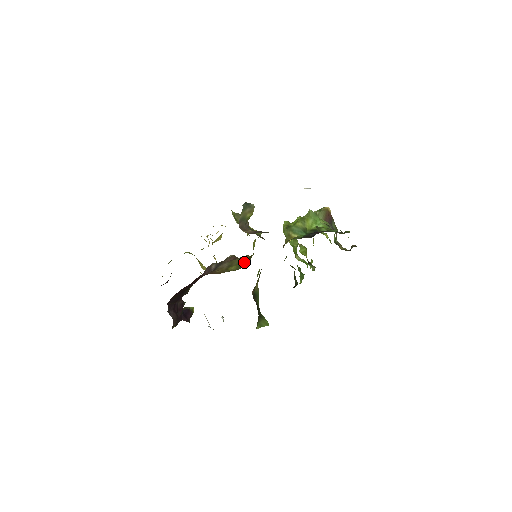
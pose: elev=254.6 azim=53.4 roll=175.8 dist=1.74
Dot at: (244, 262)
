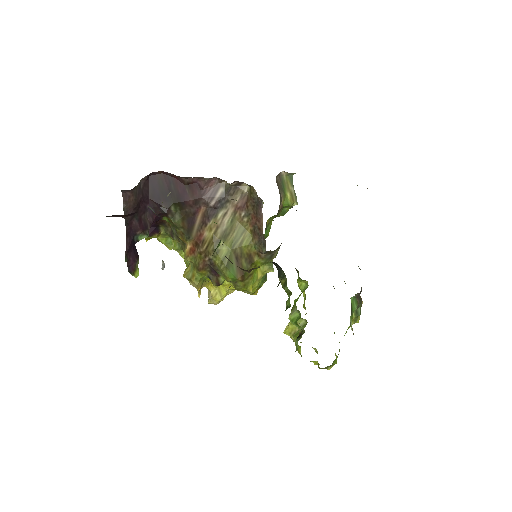
Dot at: (237, 263)
